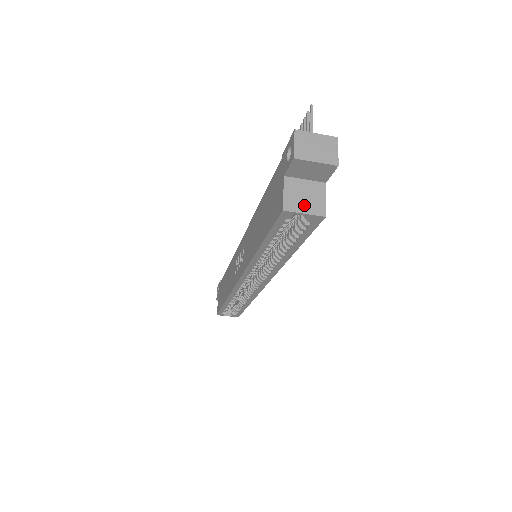
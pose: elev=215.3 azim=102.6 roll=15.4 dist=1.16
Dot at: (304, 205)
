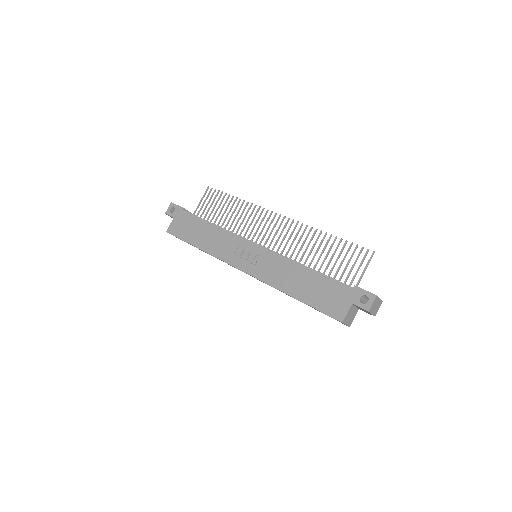
Dot at: (348, 320)
